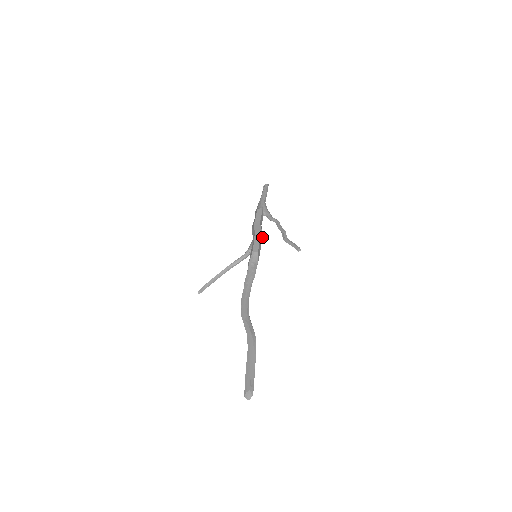
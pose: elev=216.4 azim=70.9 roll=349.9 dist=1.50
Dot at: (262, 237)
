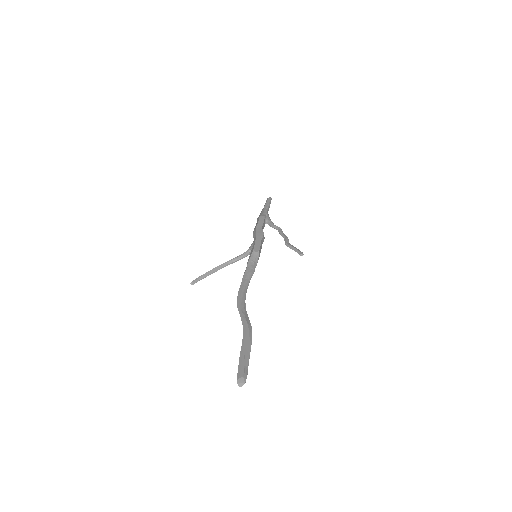
Dot at: (263, 240)
